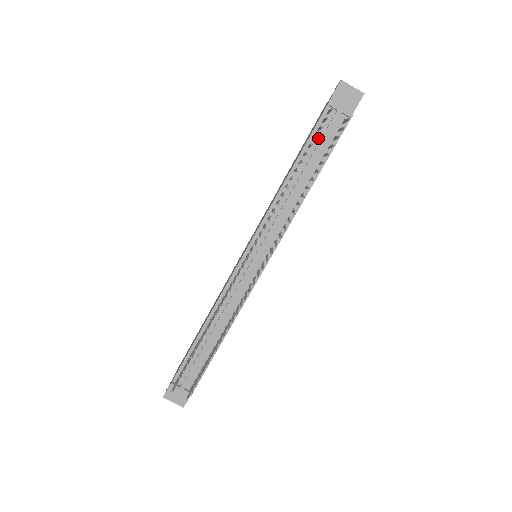
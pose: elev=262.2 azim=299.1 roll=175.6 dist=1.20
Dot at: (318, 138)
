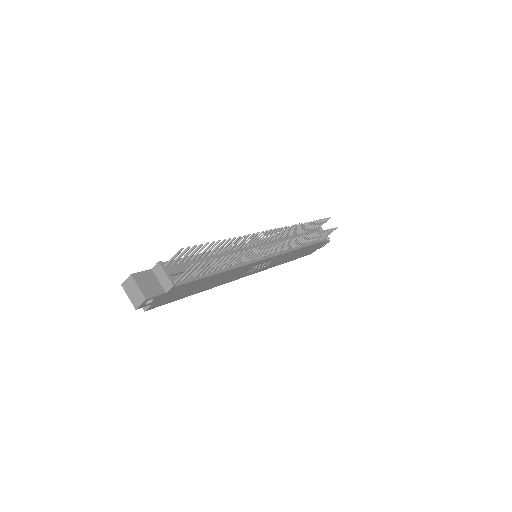
Dot at: occluded
